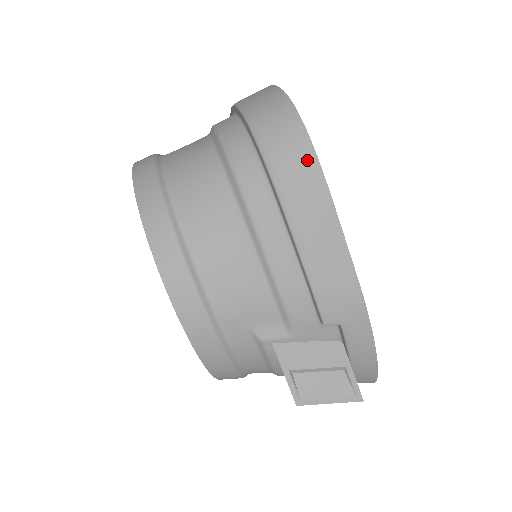
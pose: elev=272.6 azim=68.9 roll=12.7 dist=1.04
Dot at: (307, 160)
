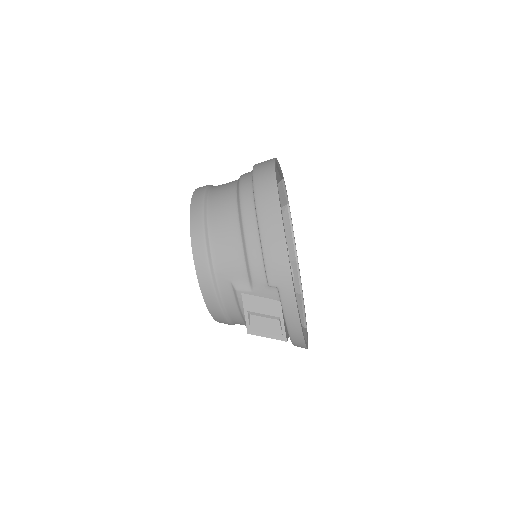
Dot at: (273, 194)
